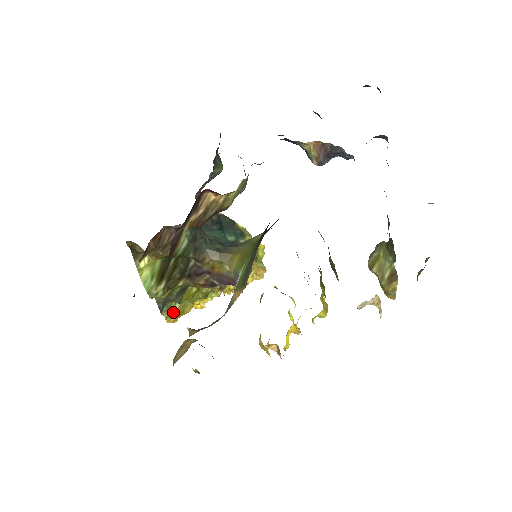
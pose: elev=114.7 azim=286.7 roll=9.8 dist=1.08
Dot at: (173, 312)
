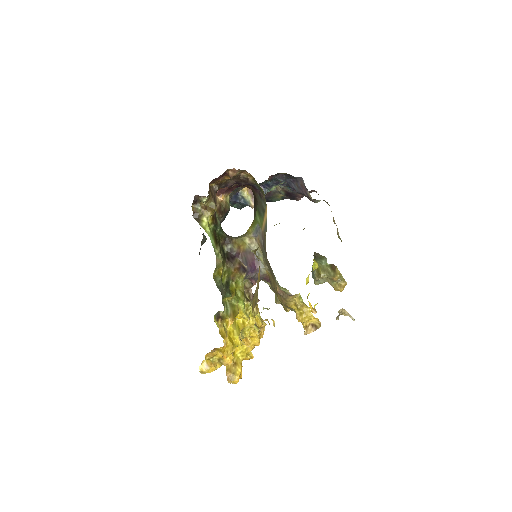
Dot at: (228, 312)
